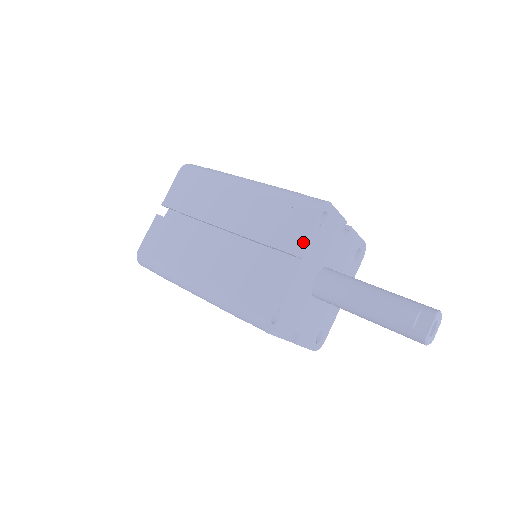
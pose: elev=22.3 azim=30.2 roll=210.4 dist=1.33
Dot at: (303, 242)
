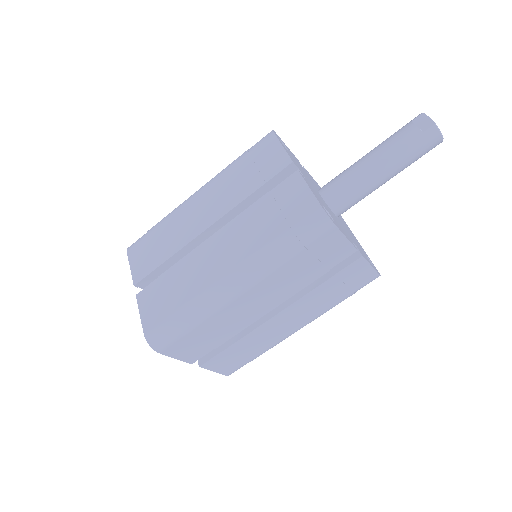
Dot at: (287, 154)
